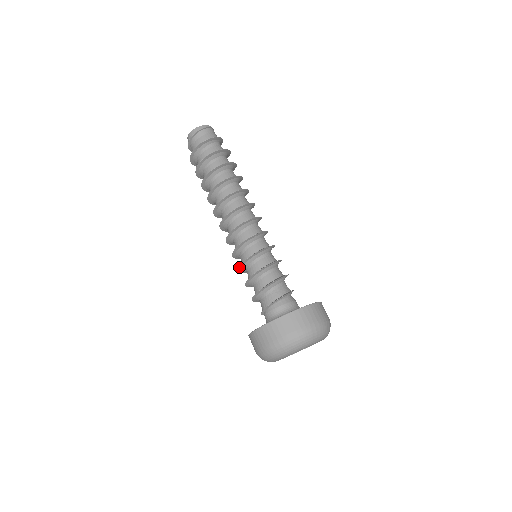
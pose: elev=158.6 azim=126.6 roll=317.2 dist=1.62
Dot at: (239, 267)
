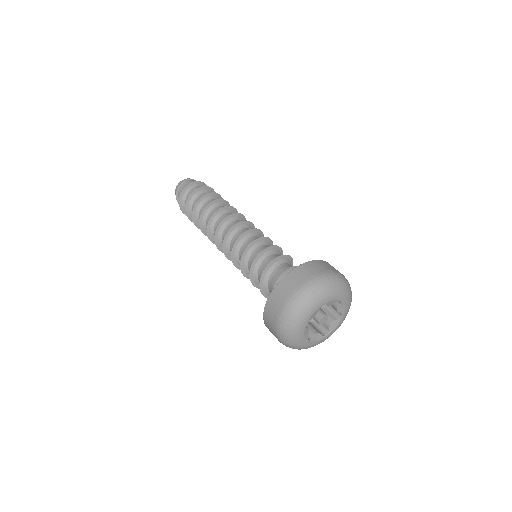
Dot at: (240, 265)
